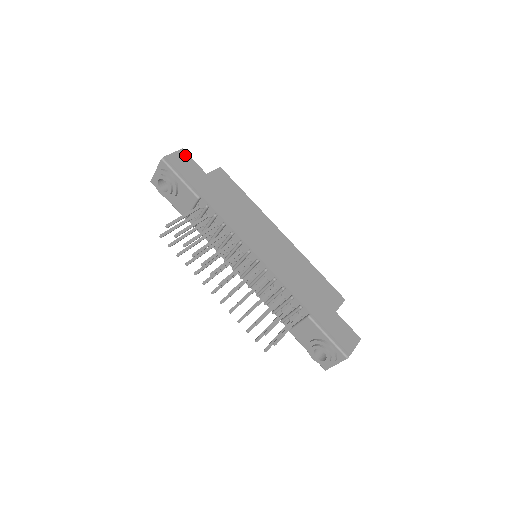
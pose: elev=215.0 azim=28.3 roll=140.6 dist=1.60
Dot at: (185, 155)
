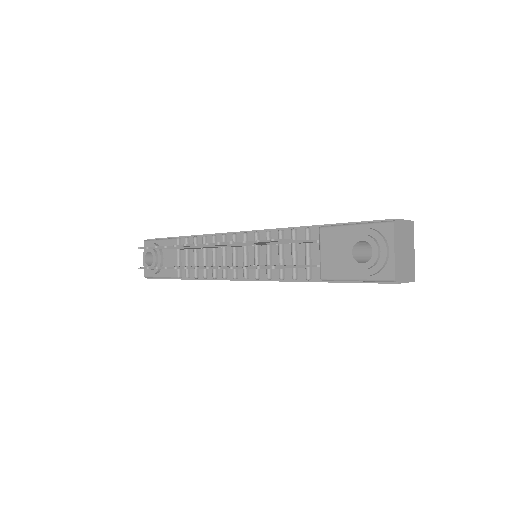
Dot at: occluded
